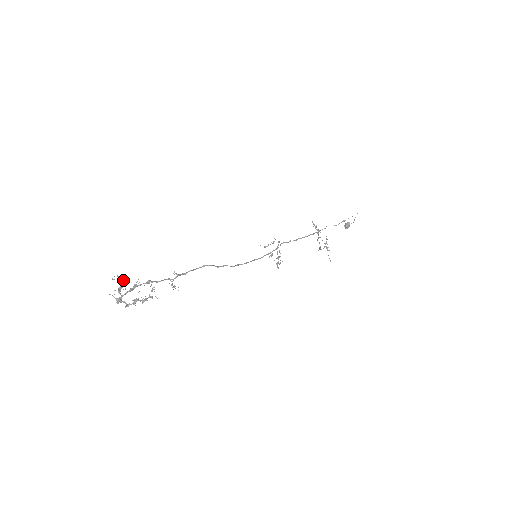
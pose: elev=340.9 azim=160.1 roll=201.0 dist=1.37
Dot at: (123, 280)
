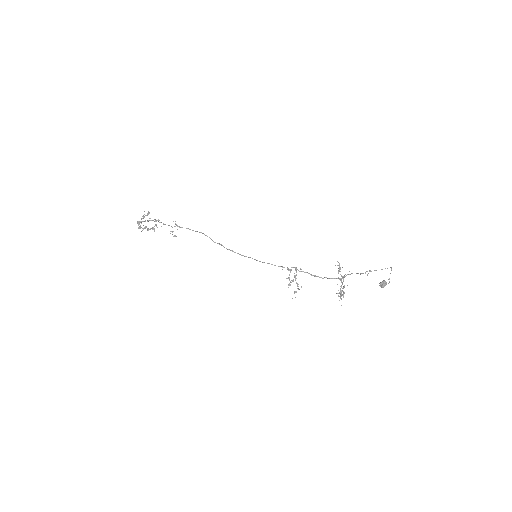
Dot at: occluded
